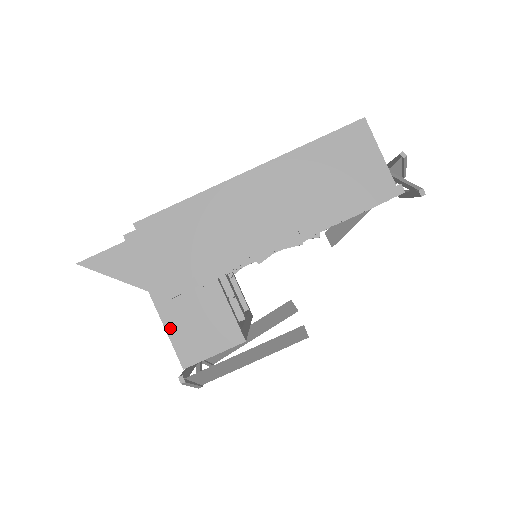
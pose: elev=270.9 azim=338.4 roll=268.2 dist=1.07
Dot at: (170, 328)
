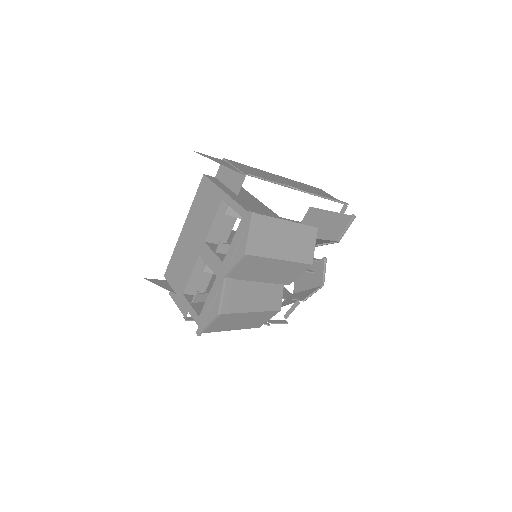
Dot at: (237, 201)
